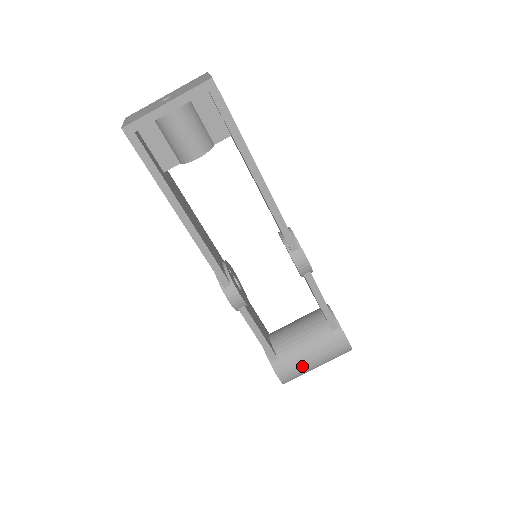
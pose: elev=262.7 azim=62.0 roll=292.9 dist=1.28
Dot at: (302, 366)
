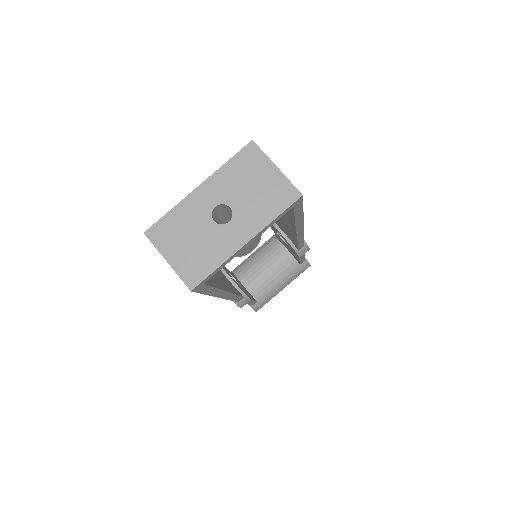
Dot at: occluded
